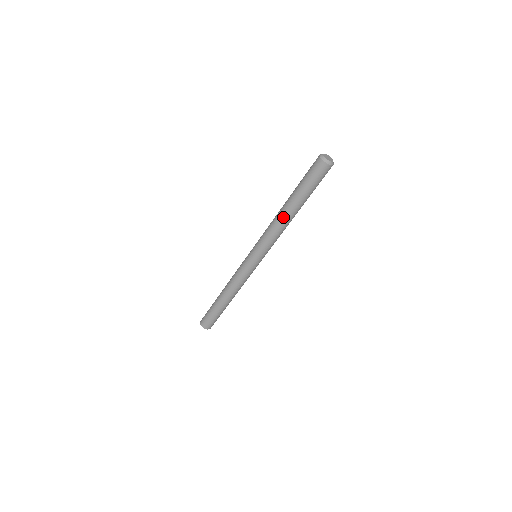
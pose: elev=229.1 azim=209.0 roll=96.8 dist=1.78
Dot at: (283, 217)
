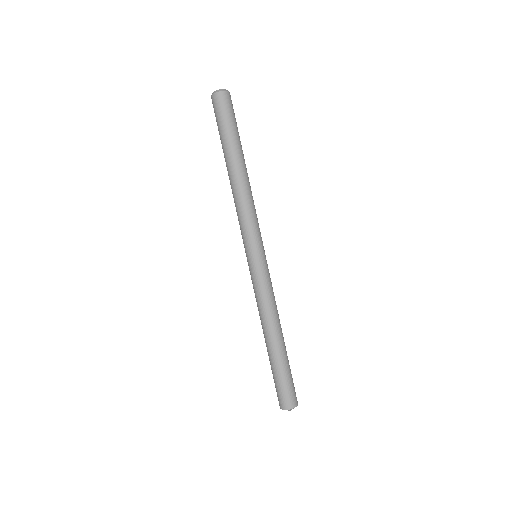
Dot at: (237, 180)
